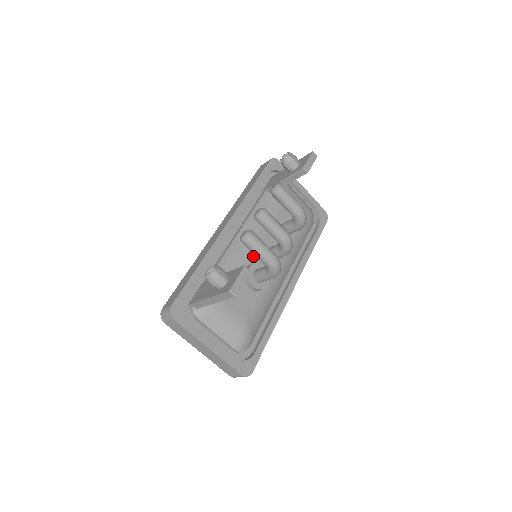
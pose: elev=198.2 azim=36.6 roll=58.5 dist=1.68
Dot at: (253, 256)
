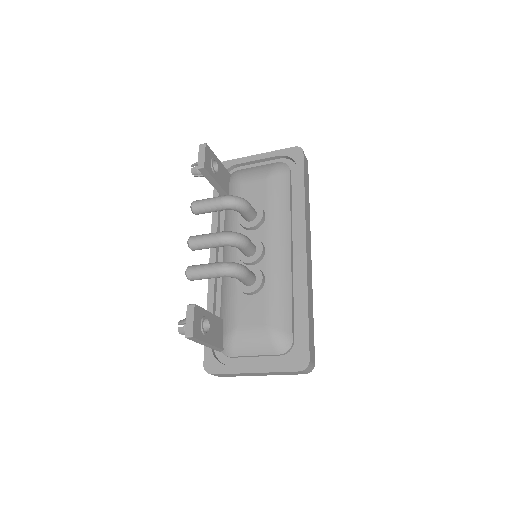
Dot at: occluded
